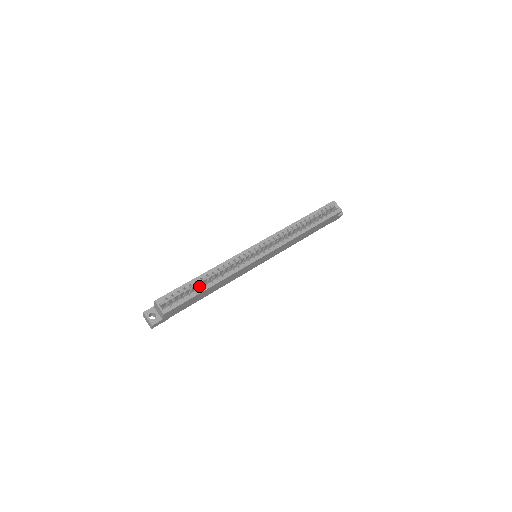
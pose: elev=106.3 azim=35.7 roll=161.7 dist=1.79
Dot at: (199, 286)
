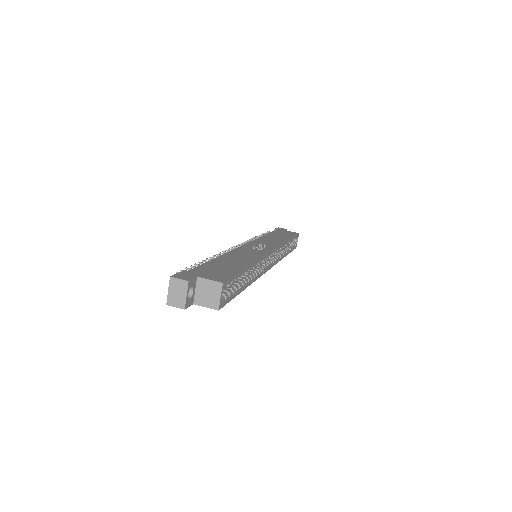
Dot at: occluded
